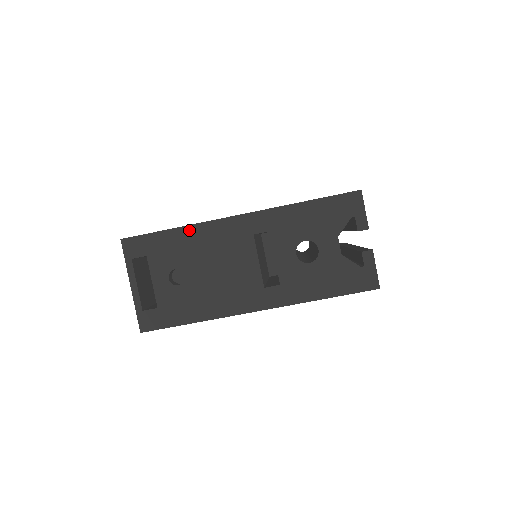
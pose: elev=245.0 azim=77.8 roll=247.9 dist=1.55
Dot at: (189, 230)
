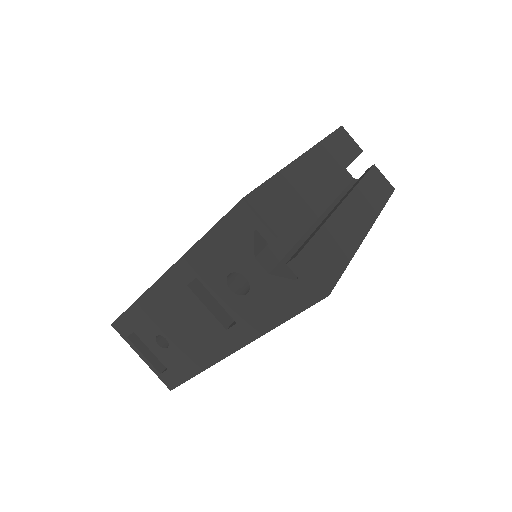
Dot at: (143, 301)
